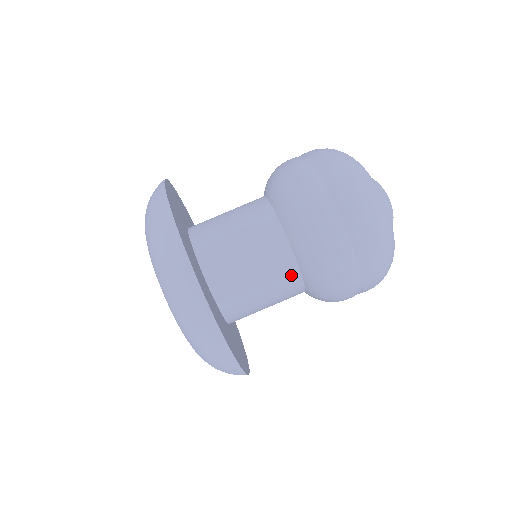
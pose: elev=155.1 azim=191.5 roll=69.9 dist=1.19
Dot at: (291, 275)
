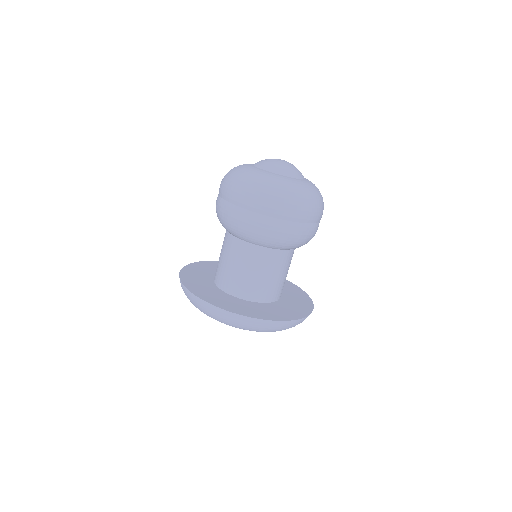
Dot at: (260, 252)
